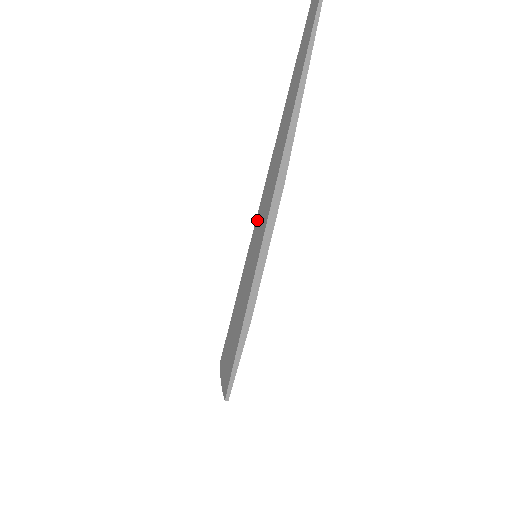
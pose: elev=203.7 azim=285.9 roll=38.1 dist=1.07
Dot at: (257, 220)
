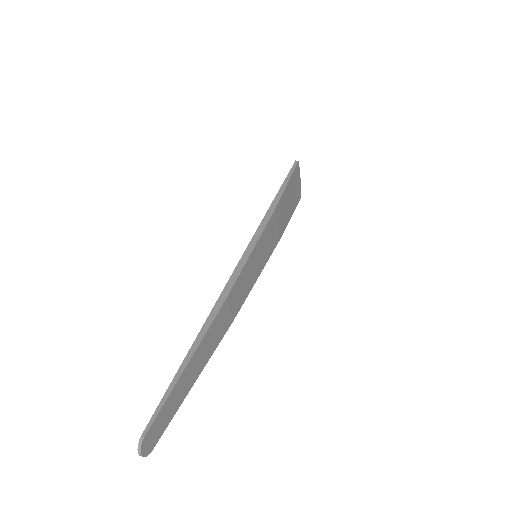
Dot at: occluded
